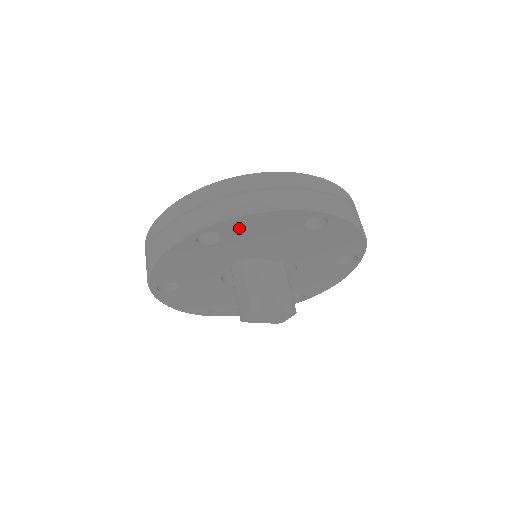
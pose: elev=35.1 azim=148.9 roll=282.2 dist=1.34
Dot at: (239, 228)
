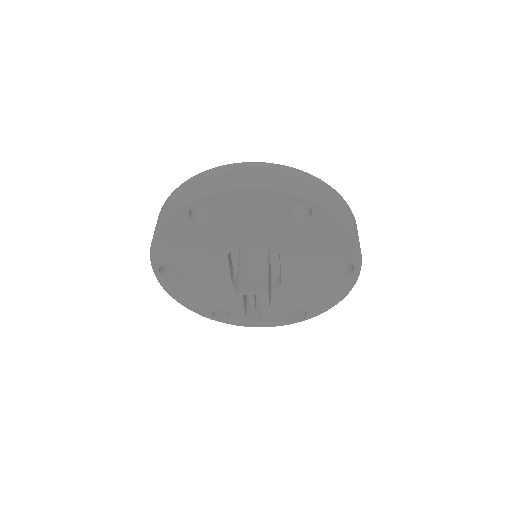
Dot at: (323, 226)
